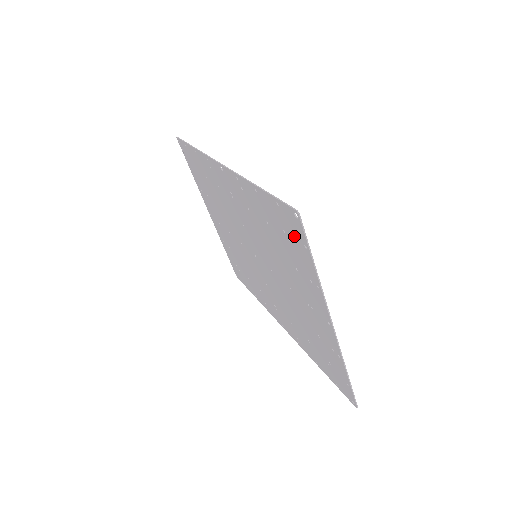
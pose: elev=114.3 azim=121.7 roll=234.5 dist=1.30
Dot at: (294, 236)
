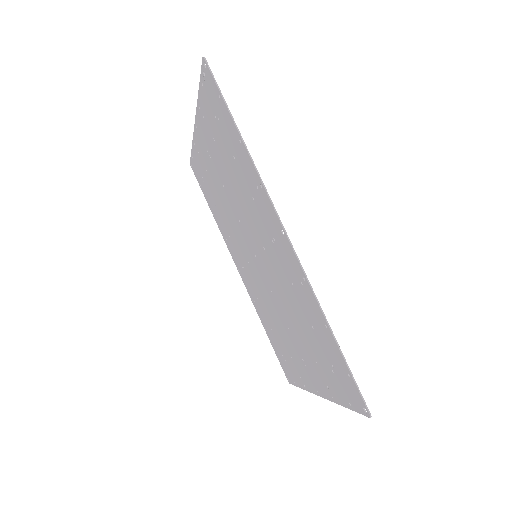
Dot at: (344, 388)
